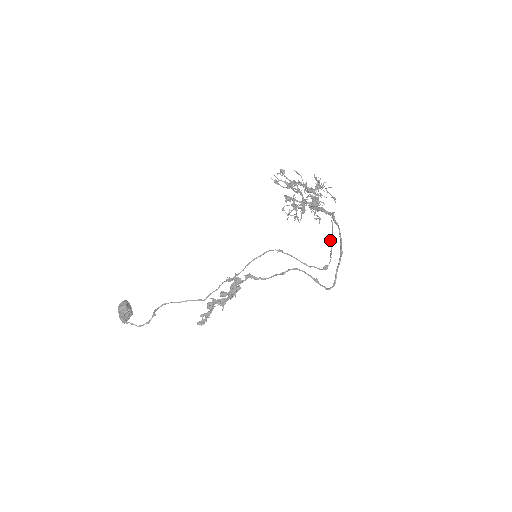
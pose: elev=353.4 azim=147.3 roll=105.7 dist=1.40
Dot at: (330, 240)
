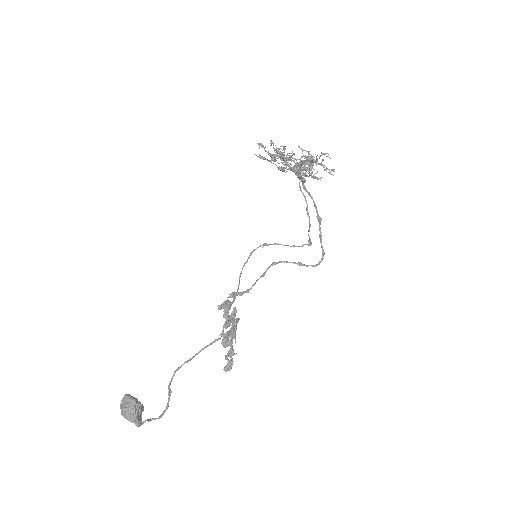
Dot at: occluded
